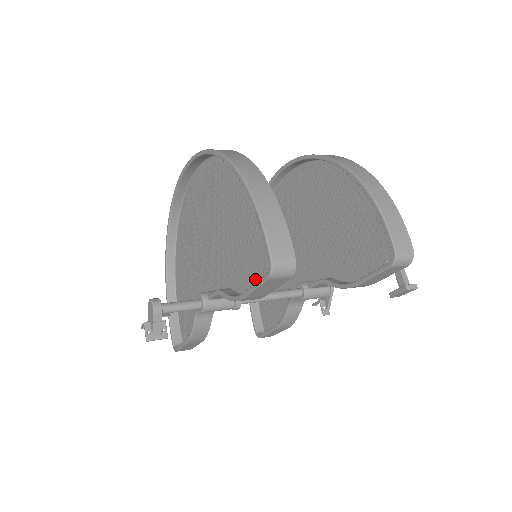
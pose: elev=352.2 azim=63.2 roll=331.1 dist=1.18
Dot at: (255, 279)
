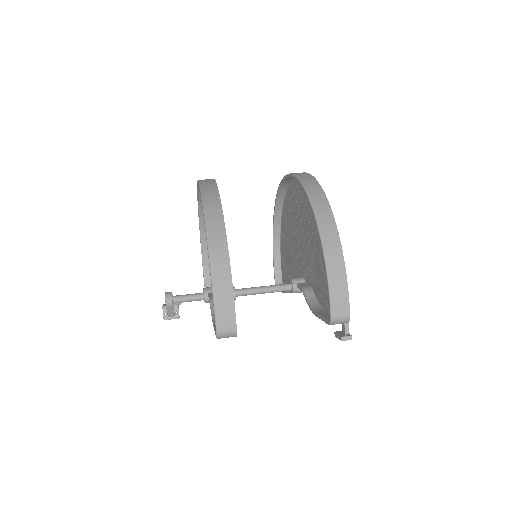
Dot at: occluded
